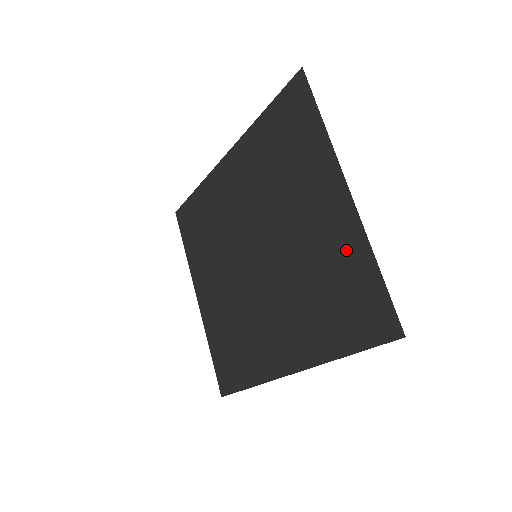
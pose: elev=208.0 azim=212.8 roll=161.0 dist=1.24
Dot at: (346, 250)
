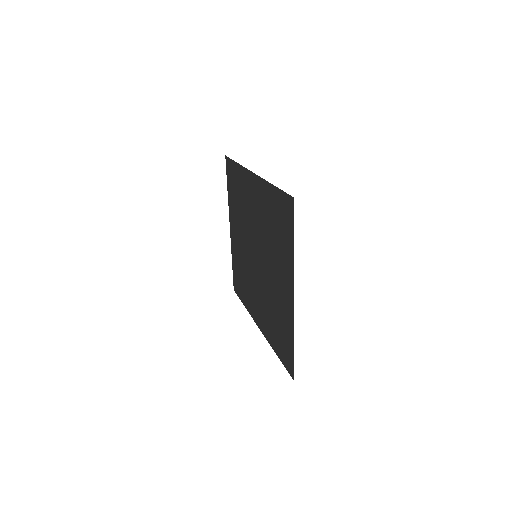
Dot at: (286, 320)
